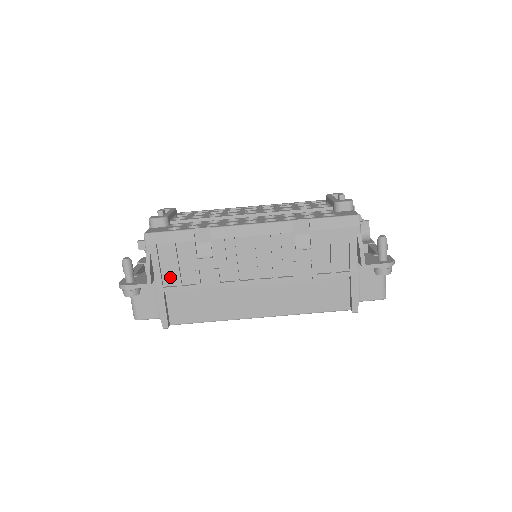
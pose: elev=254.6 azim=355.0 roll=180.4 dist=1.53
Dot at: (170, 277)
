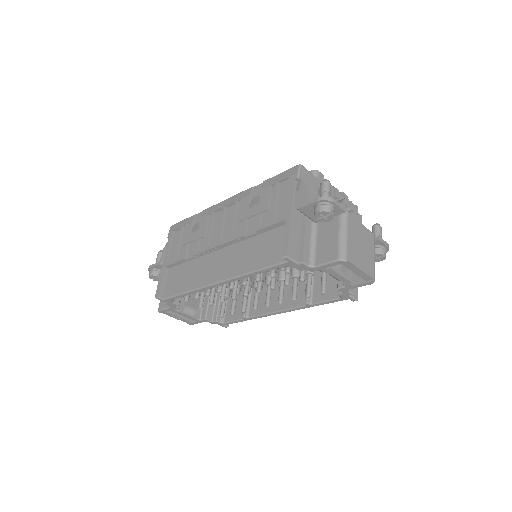
Dot at: (173, 255)
